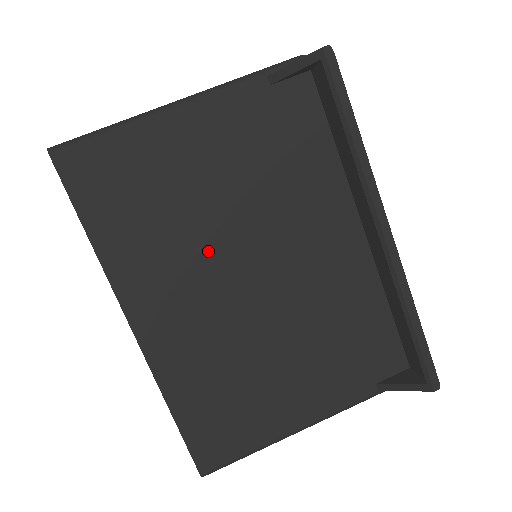
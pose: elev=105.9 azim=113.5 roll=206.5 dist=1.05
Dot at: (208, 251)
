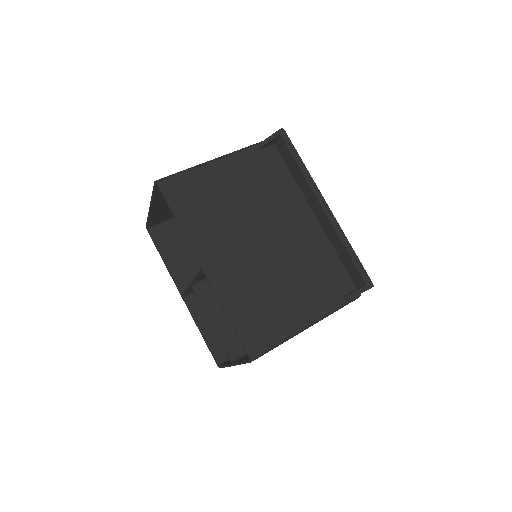
Dot at: (238, 227)
